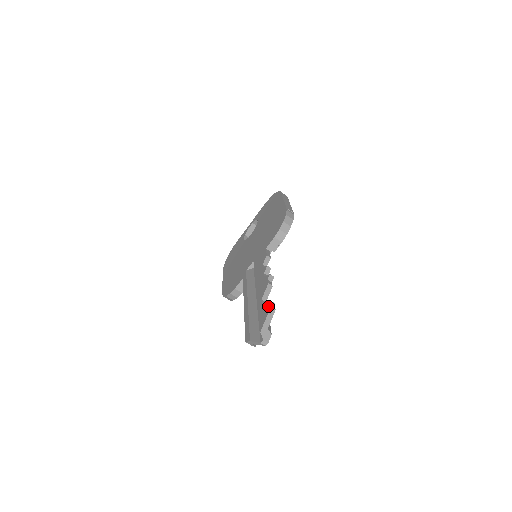
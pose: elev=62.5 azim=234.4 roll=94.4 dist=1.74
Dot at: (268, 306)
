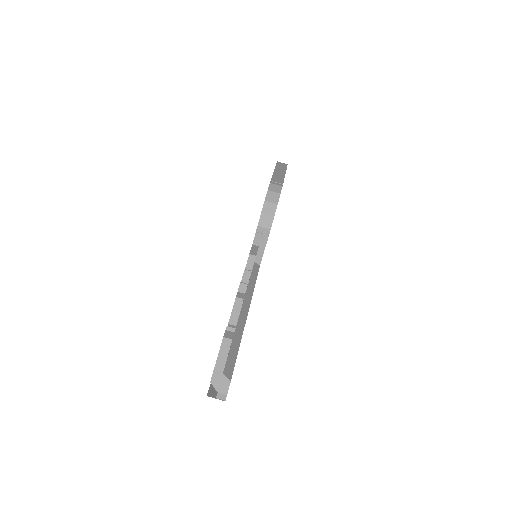
Dot at: (223, 336)
